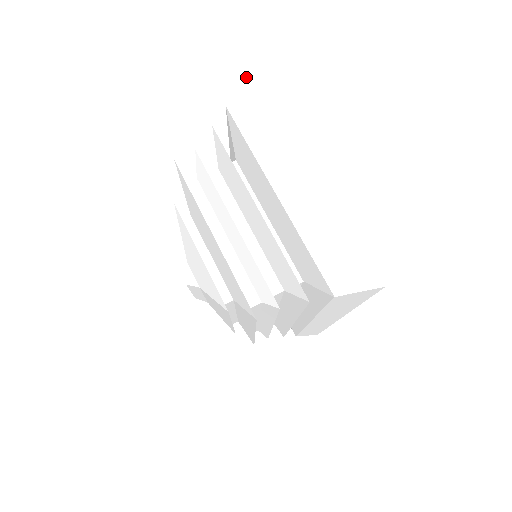
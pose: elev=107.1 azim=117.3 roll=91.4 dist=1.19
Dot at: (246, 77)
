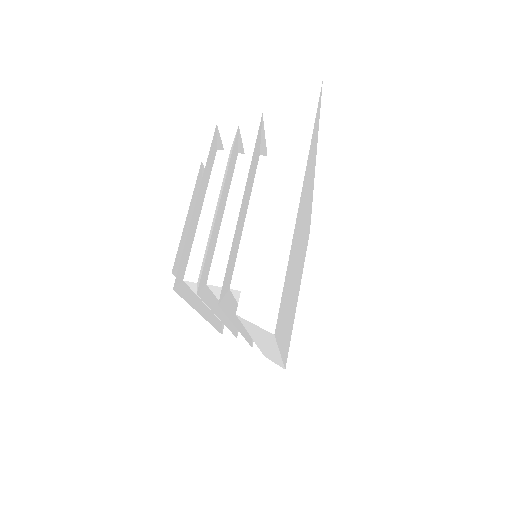
Dot at: (312, 86)
